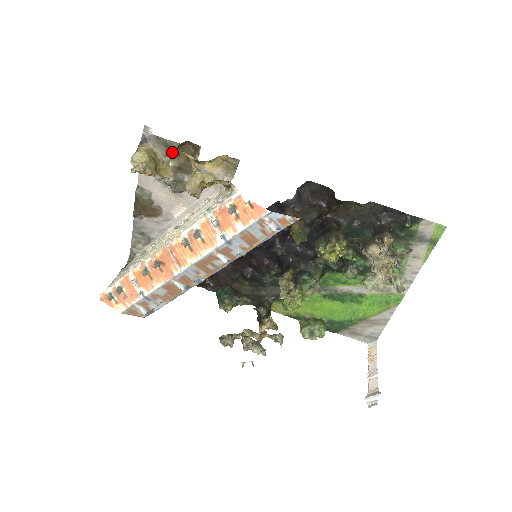
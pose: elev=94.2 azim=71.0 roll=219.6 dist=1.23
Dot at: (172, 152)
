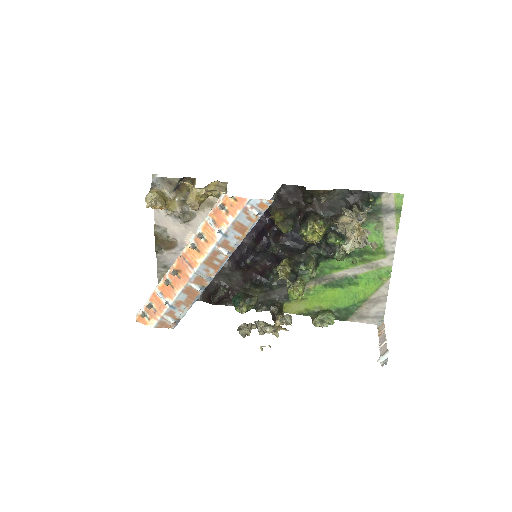
Dot at: (176, 190)
